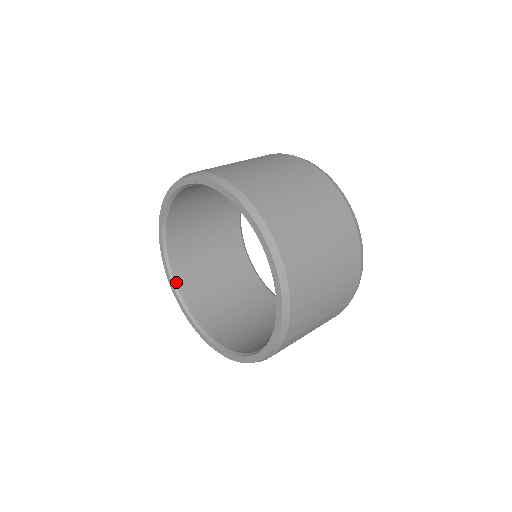
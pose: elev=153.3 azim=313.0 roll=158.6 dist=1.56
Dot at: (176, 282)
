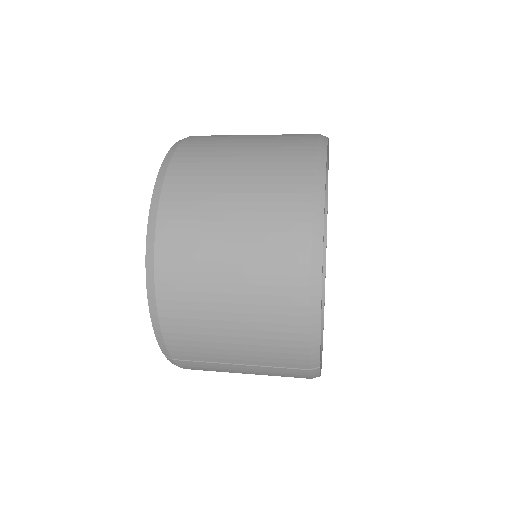
Dot at: occluded
